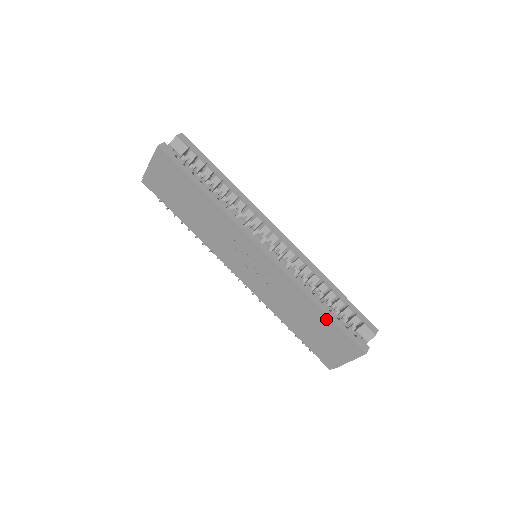
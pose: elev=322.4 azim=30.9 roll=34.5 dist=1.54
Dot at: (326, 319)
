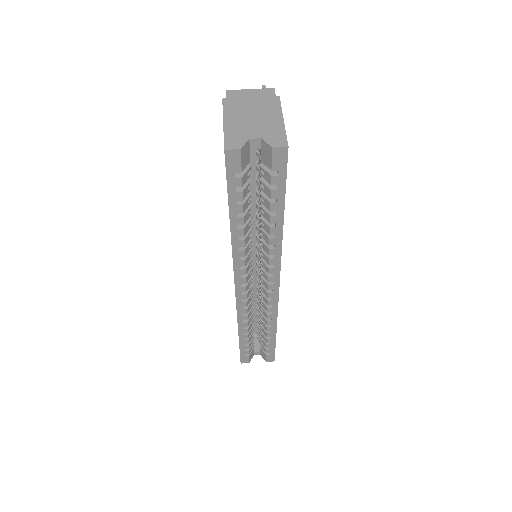
Dot at: occluded
